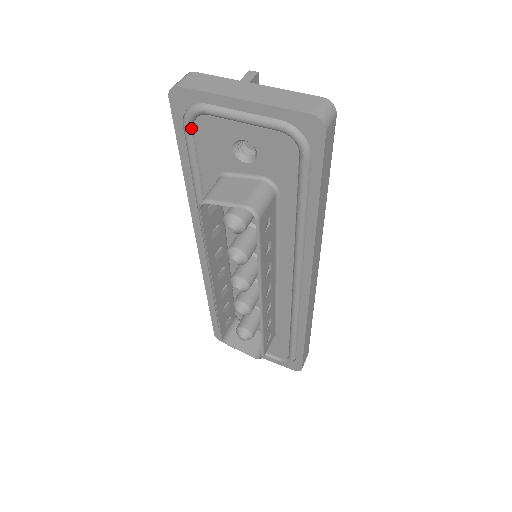
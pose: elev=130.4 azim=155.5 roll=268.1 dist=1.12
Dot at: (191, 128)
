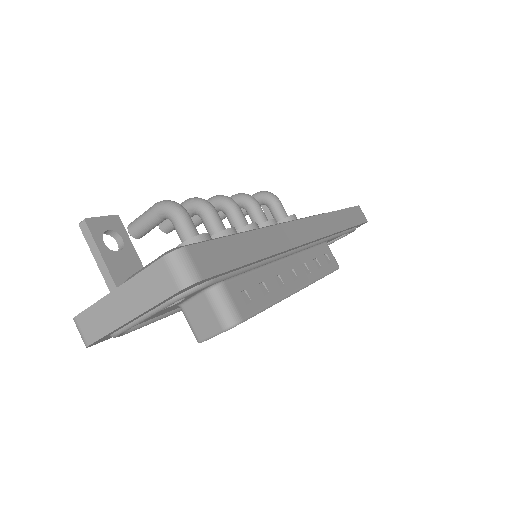
Dot at: (127, 331)
